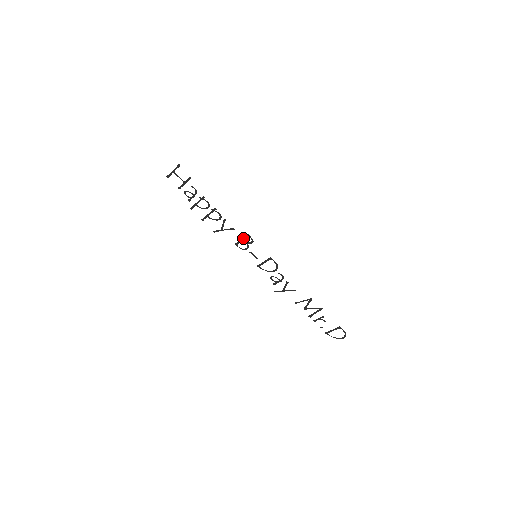
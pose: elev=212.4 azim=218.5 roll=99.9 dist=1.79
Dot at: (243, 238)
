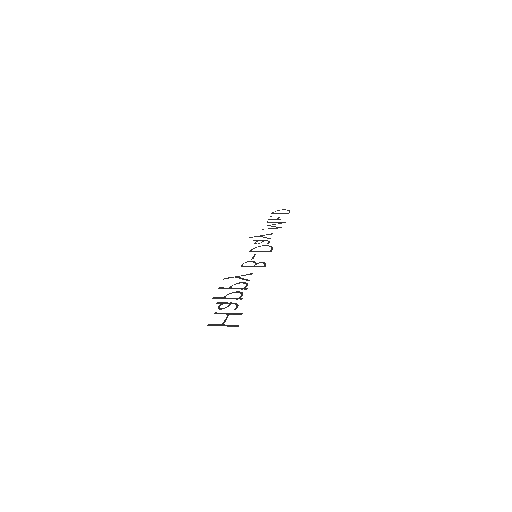
Dot at: occluded
